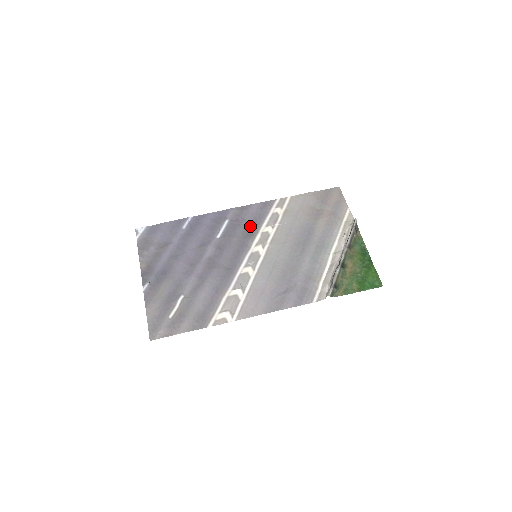
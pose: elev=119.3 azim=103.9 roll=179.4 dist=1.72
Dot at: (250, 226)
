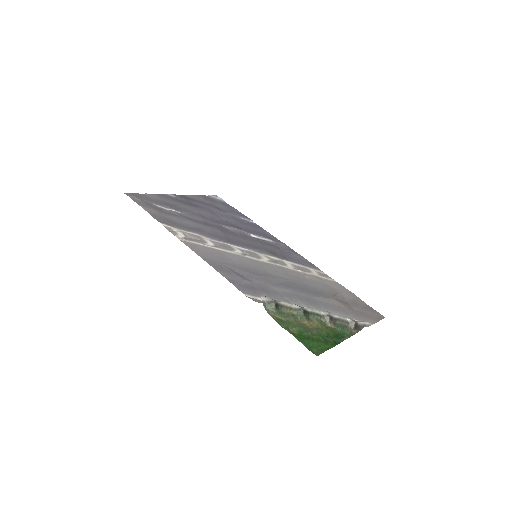
Dot at: (281, 254)
